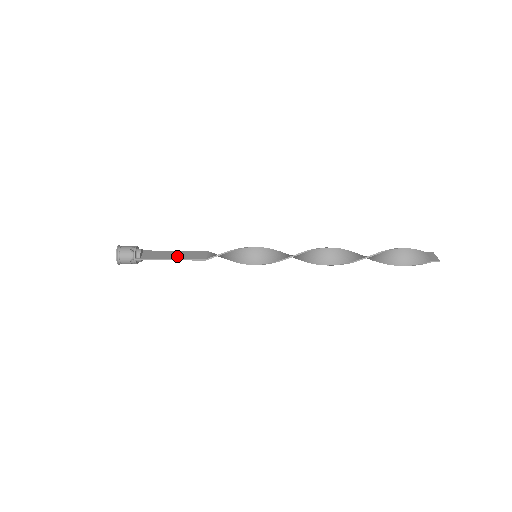
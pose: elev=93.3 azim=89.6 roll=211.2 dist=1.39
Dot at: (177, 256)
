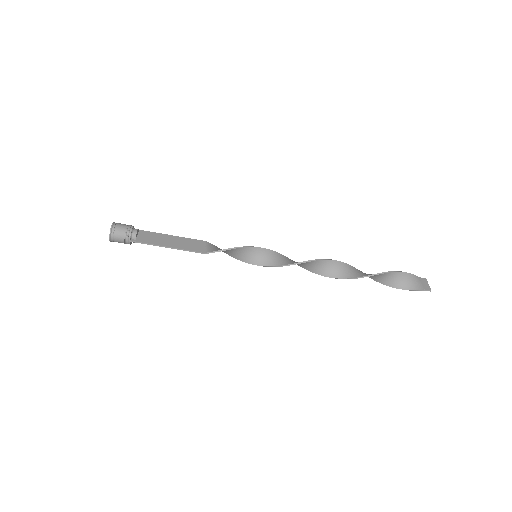
Dot at: (175, 244)
